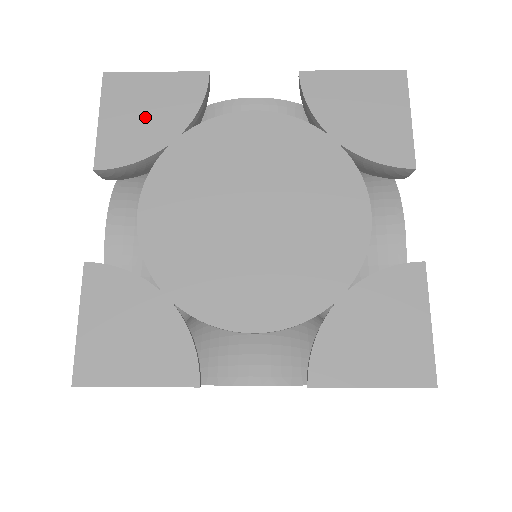
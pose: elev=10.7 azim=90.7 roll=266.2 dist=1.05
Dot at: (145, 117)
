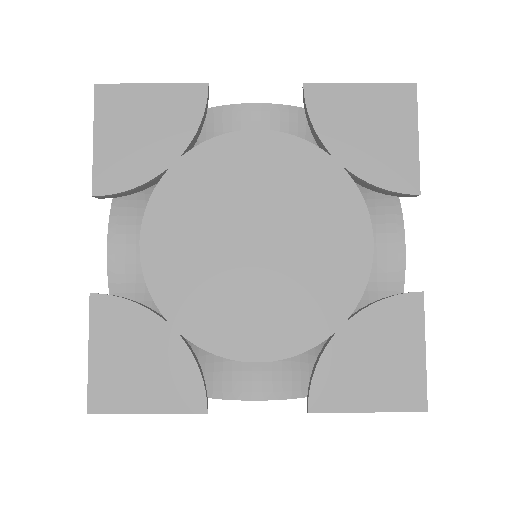
Dot at: (142, 136)
